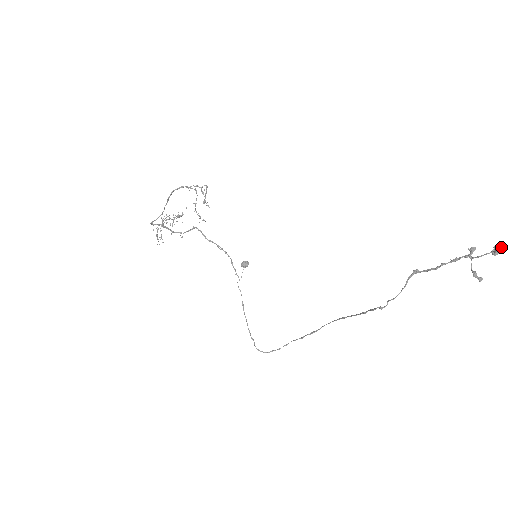
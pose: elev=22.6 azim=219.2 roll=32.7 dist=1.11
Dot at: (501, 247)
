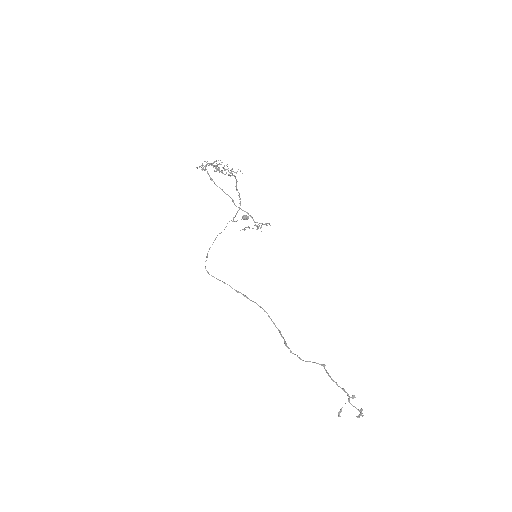
Dot at: occluded
